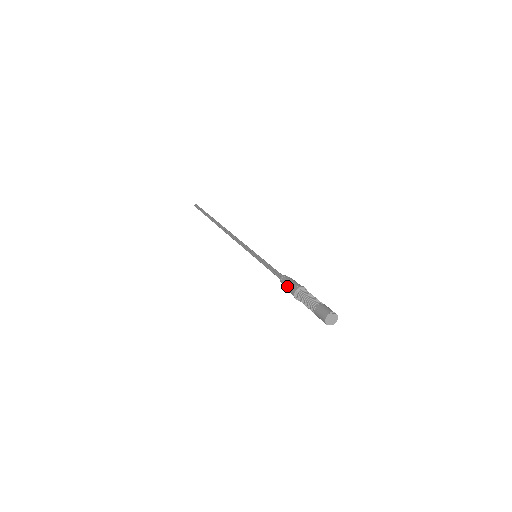
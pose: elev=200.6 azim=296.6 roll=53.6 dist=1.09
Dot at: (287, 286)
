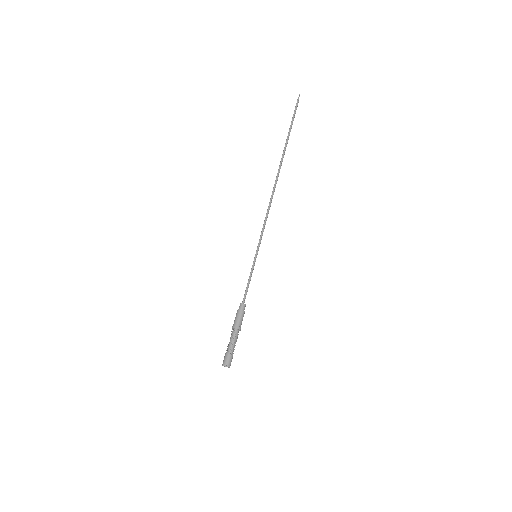
Dot at: (235, 317)
